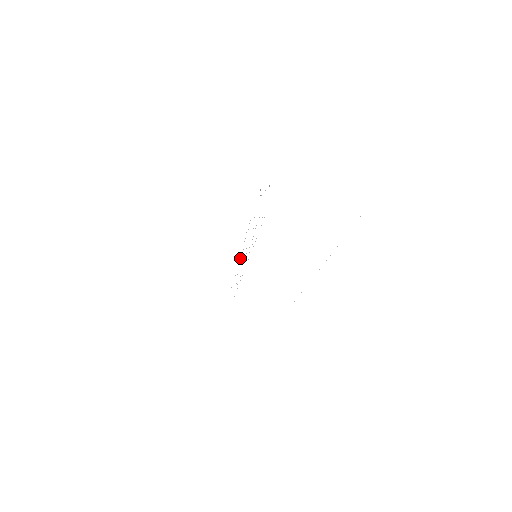
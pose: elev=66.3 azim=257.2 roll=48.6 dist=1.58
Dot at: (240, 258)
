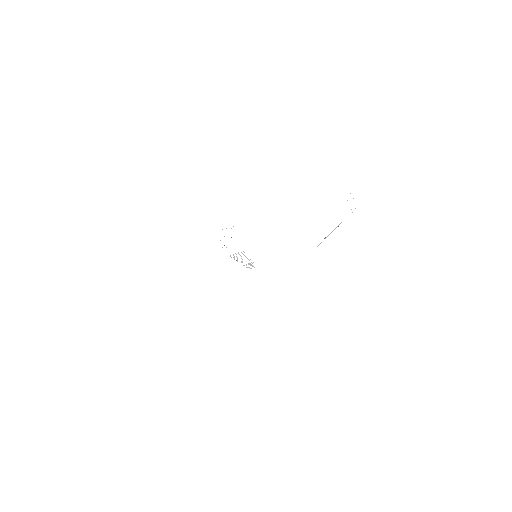
Dot at: (241, 262)
